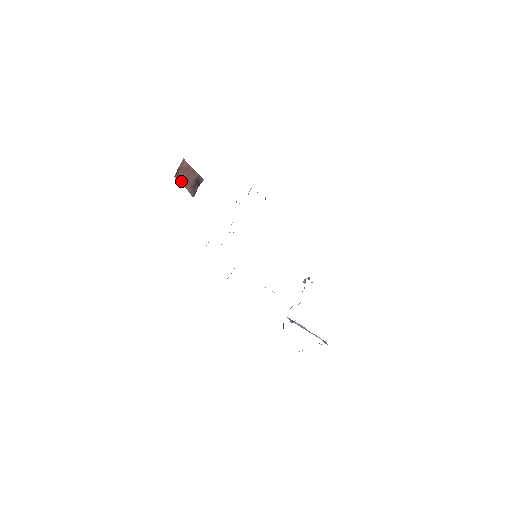
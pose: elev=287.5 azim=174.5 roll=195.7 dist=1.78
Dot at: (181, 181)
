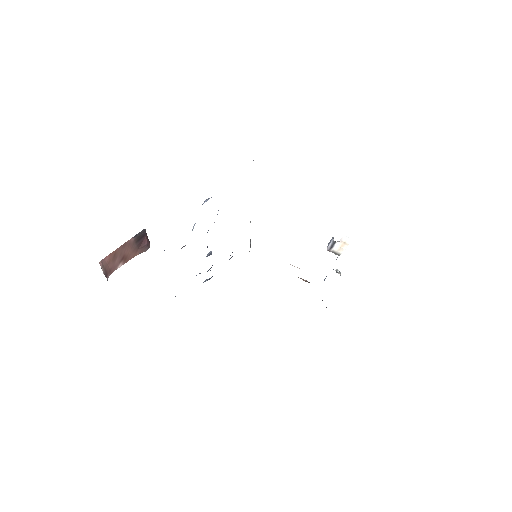
Dot at: (120, 265)
